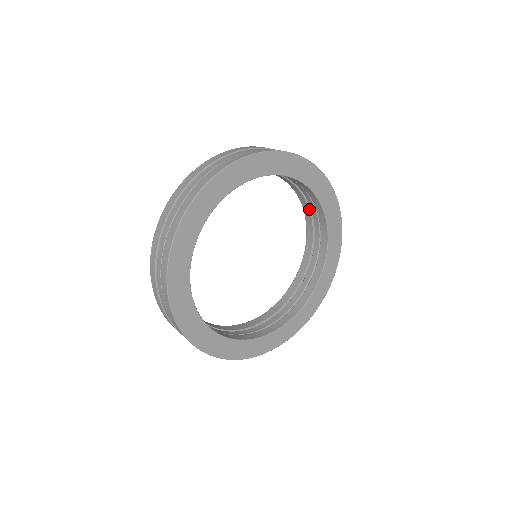
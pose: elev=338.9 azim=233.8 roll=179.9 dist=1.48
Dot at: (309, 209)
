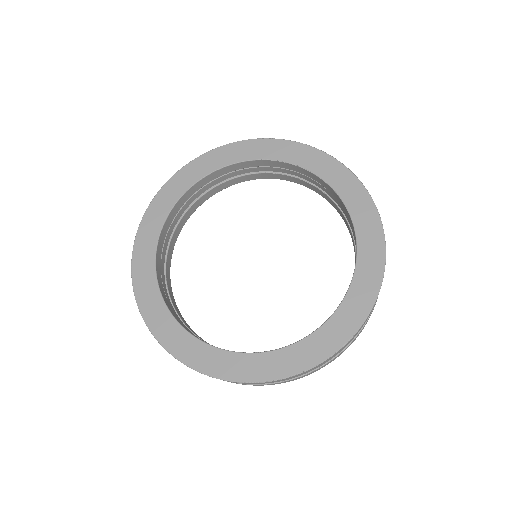
Dot at: (346, 221)
